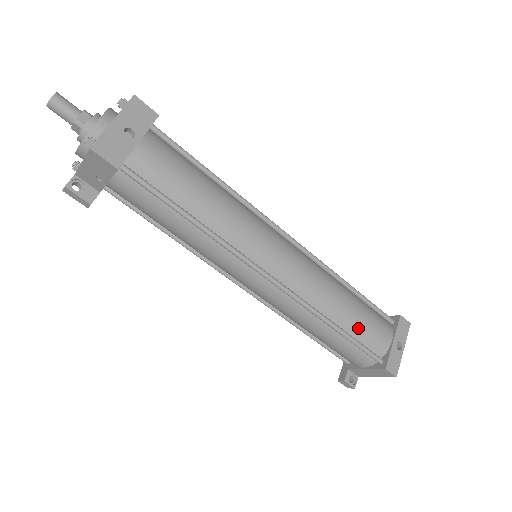
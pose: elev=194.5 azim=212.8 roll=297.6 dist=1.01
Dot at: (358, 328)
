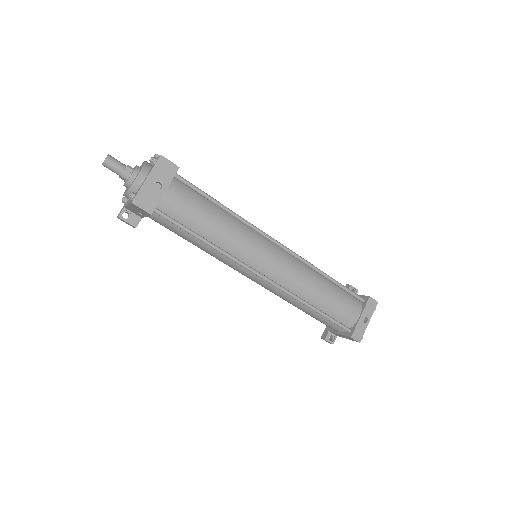
Dot at: (332, 308)
